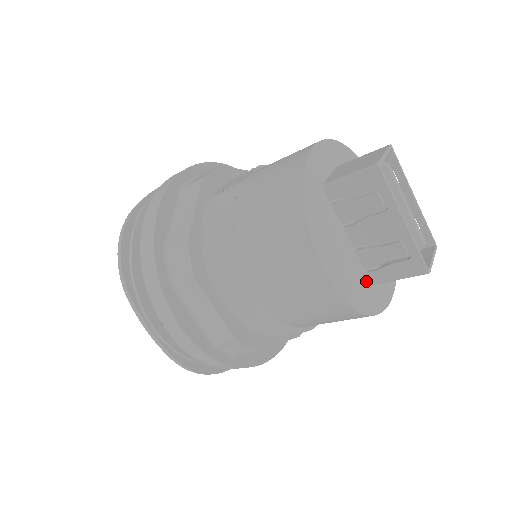
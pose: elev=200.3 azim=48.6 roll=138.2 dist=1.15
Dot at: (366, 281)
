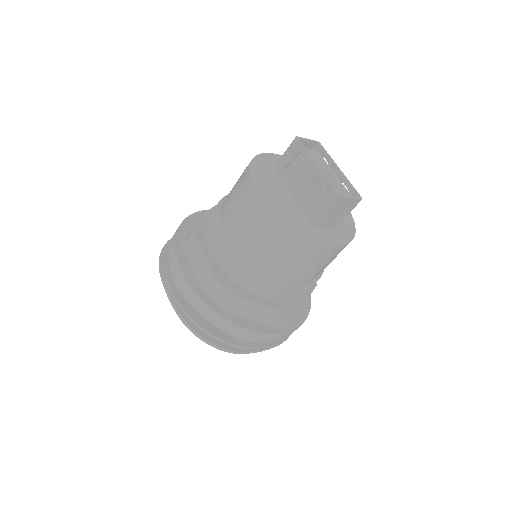
Dot at: (304, 220)
